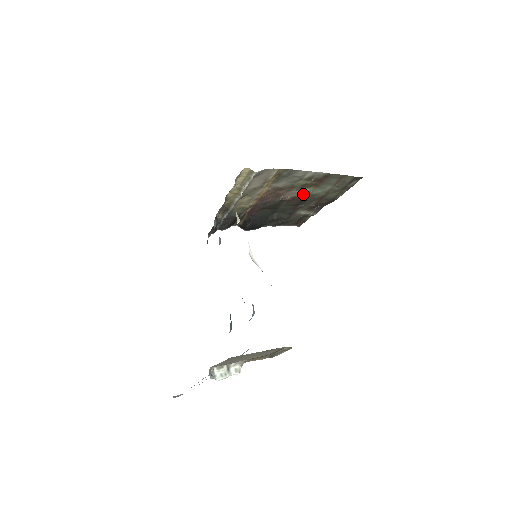
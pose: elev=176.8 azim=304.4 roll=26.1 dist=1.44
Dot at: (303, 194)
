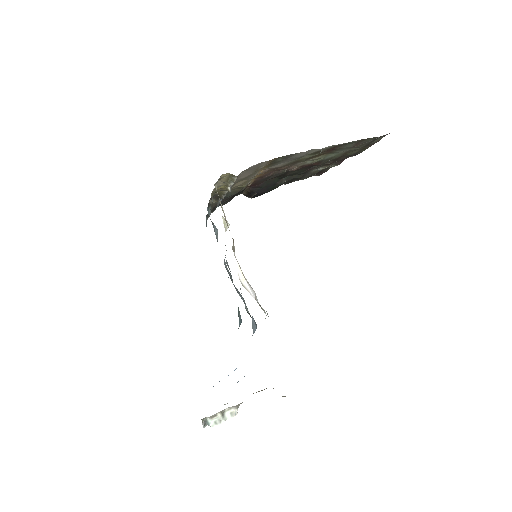
Dot at: (313, 161)
